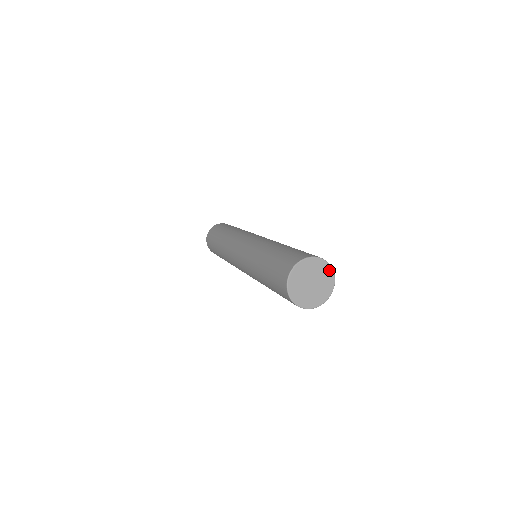
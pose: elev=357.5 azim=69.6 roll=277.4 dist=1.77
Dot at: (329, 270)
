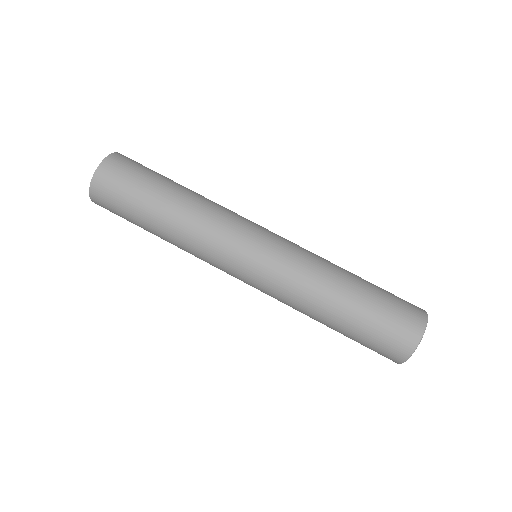
Dot at: occluded
